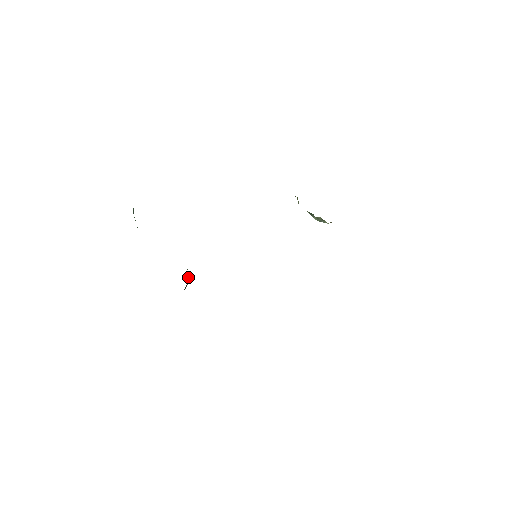
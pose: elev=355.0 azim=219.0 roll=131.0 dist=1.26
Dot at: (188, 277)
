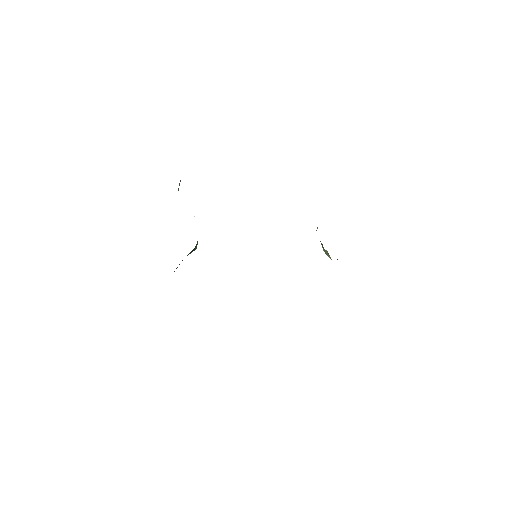
Dot at: occluded
